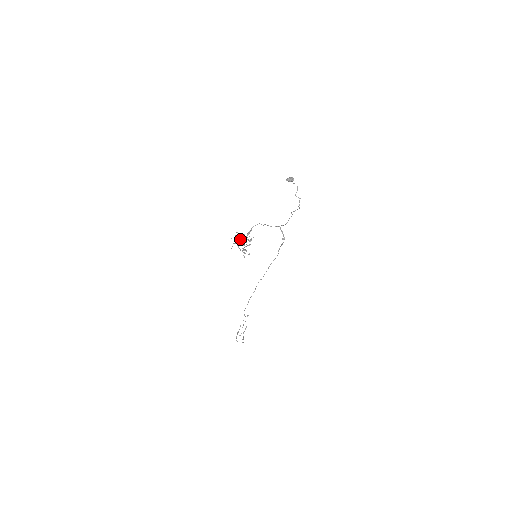
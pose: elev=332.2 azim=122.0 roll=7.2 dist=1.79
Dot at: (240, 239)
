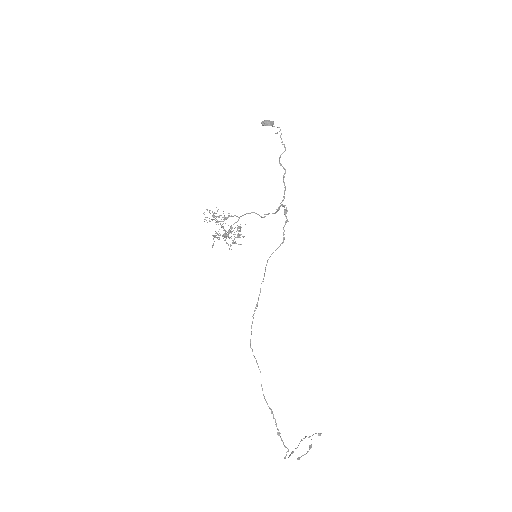
Dot at: (213, 216)
